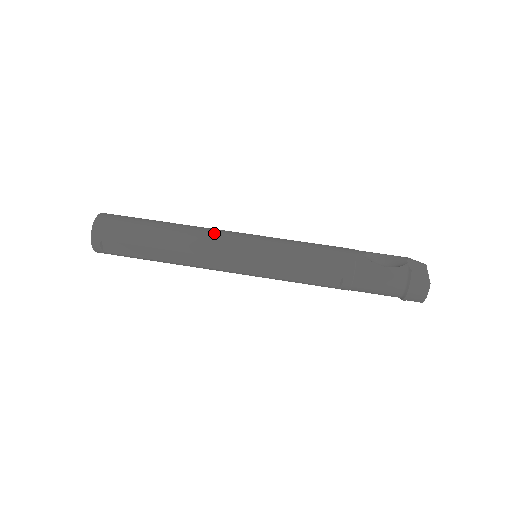
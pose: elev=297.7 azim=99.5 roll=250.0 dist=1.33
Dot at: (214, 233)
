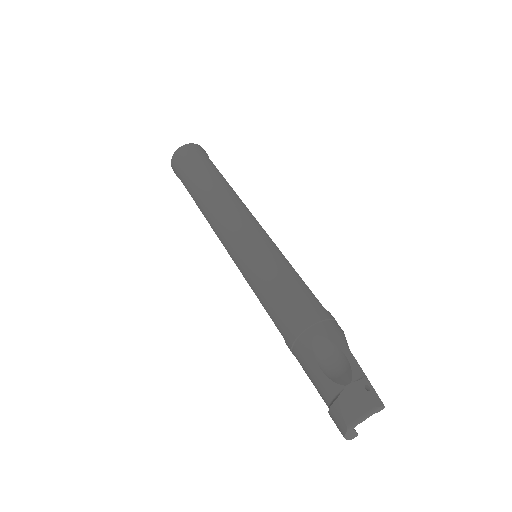
Dot at: (227, 213)
